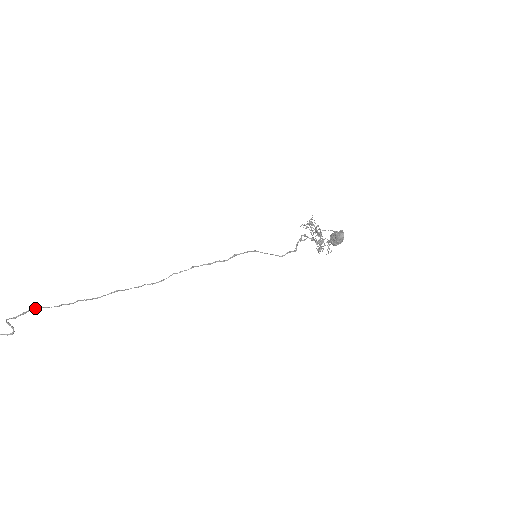
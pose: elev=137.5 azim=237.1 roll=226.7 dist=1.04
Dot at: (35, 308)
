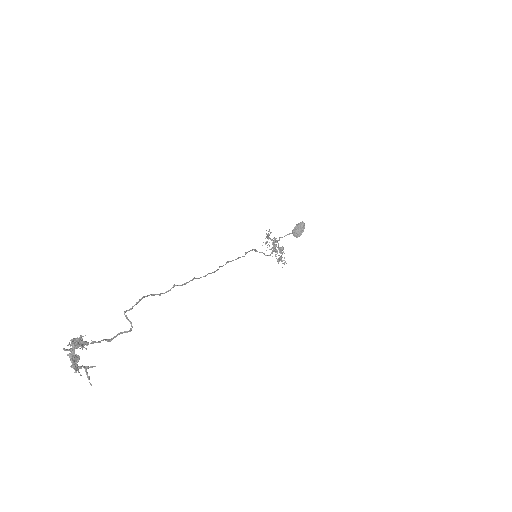
Dot at: (145, 296)
